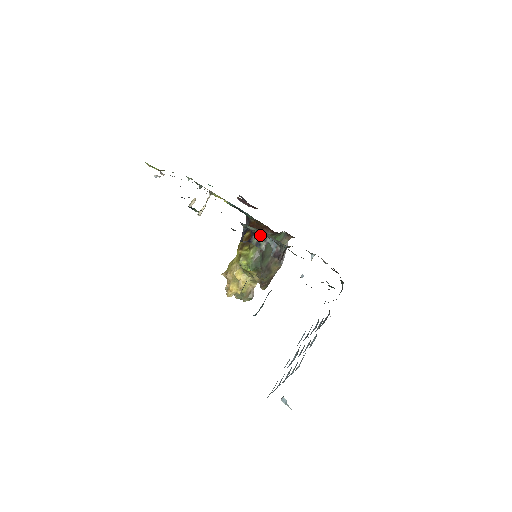
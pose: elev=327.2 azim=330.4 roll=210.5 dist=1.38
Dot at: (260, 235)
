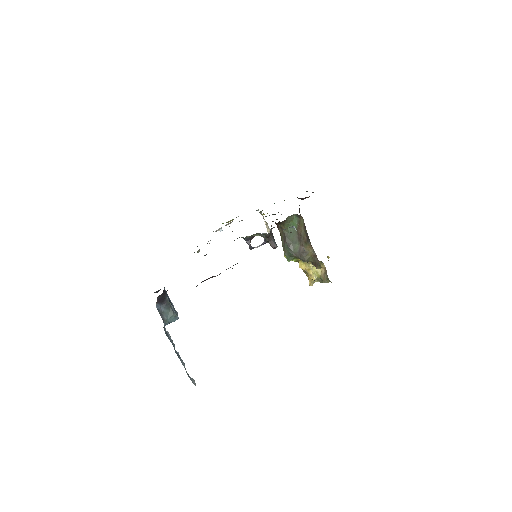
Dot at: occluded
